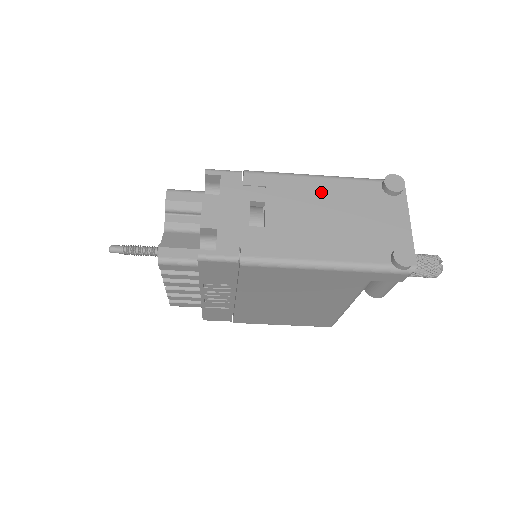
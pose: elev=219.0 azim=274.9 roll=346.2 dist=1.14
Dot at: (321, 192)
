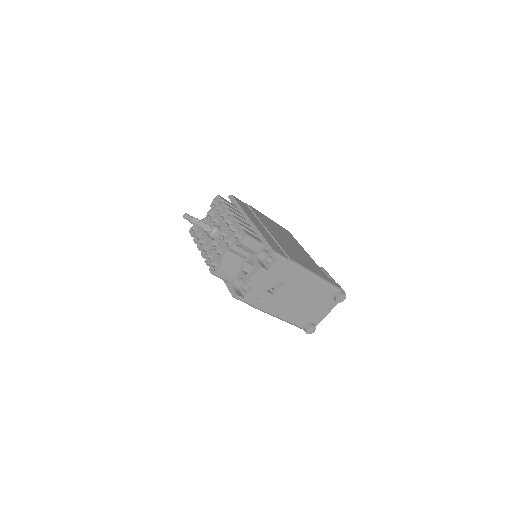
Dot at: (311, 287)
